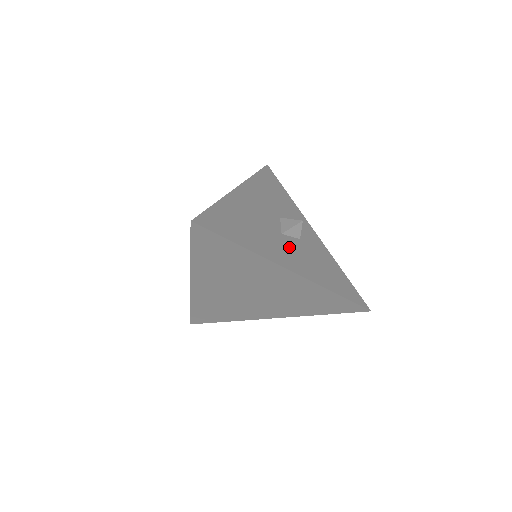
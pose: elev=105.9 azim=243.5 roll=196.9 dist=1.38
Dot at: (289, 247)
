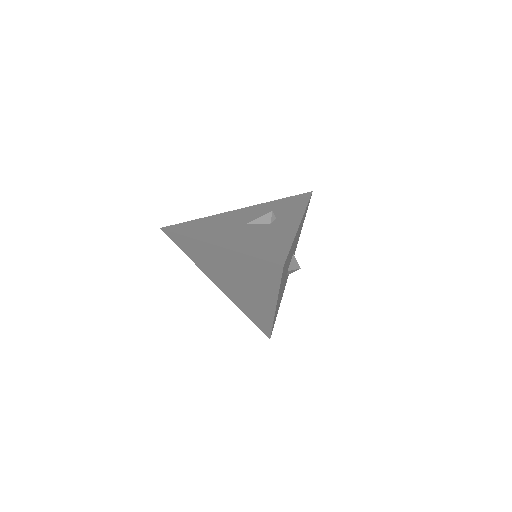
Dot at: occluded
